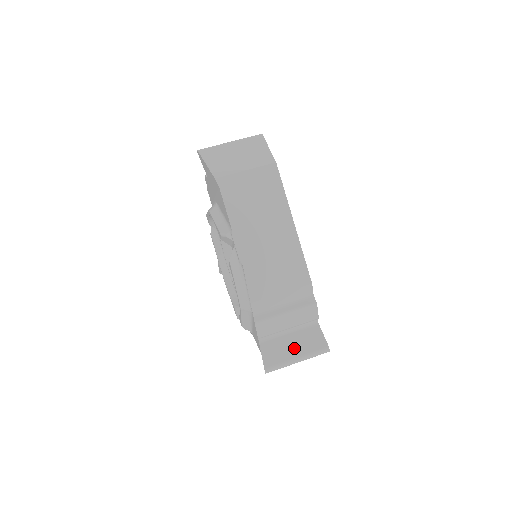
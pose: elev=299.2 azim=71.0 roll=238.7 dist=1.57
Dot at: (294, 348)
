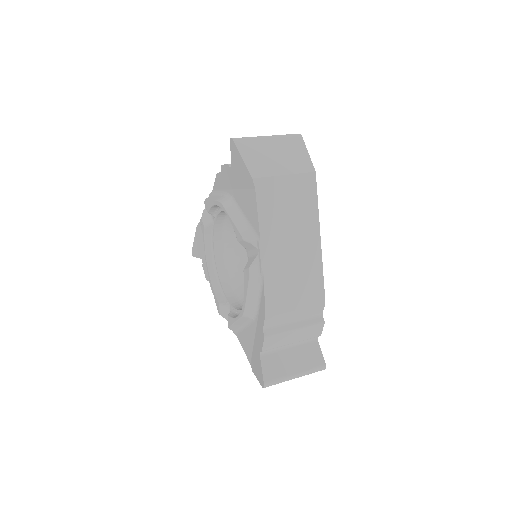
Dot at: (294, 364)
